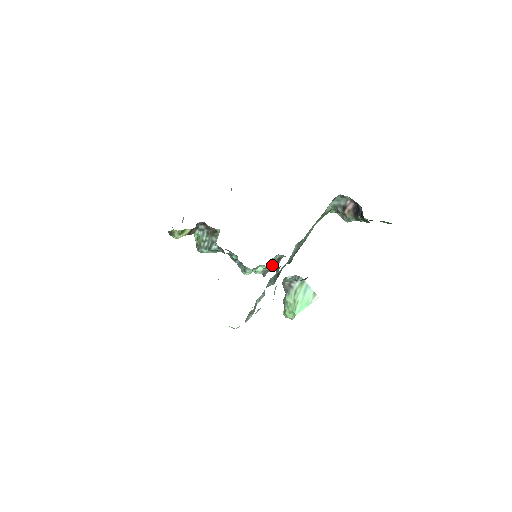
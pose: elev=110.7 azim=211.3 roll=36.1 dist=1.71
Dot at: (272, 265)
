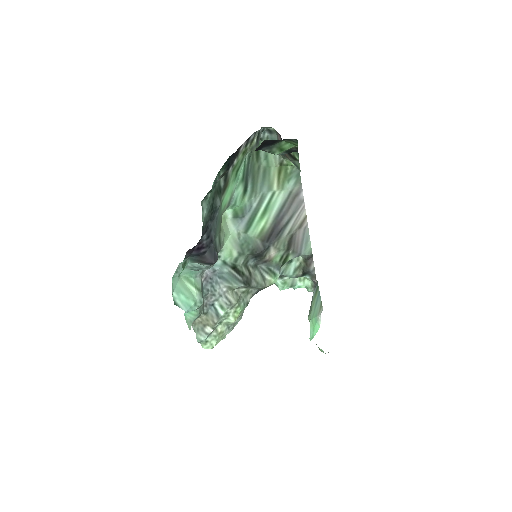
Dot at: (301, 272)
